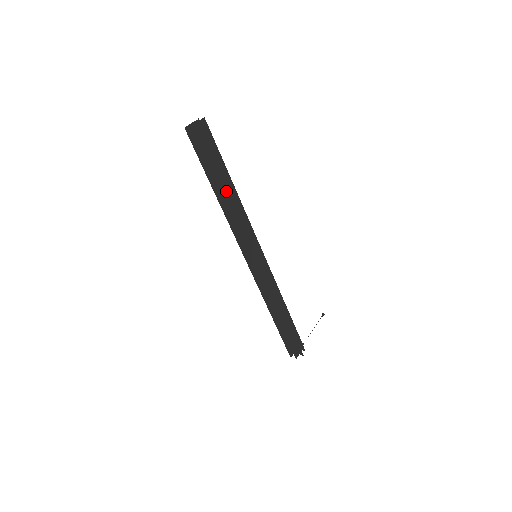
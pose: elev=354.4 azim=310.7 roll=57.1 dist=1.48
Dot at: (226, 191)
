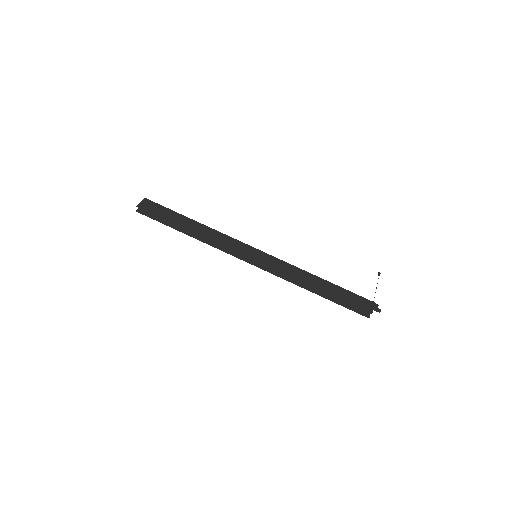
Dot at: (192, 227)
